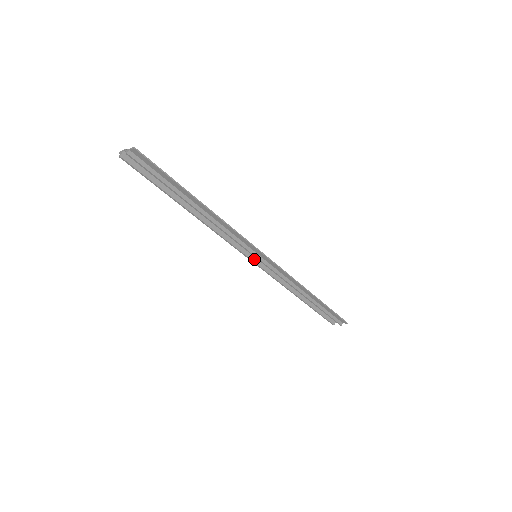
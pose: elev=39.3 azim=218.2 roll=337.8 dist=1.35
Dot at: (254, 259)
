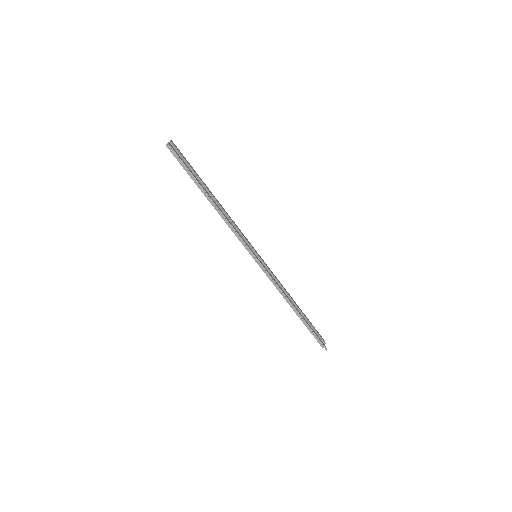
Dot at: occluded
